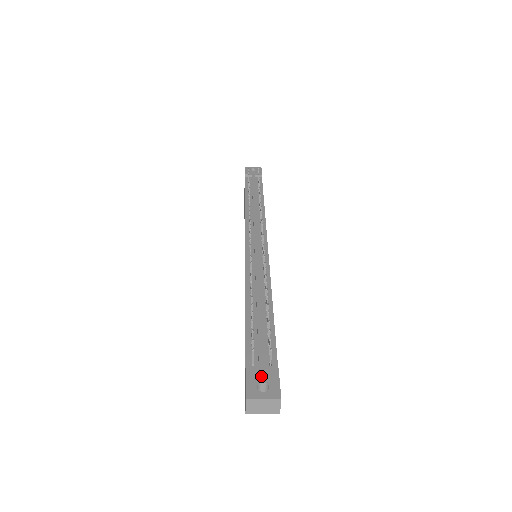
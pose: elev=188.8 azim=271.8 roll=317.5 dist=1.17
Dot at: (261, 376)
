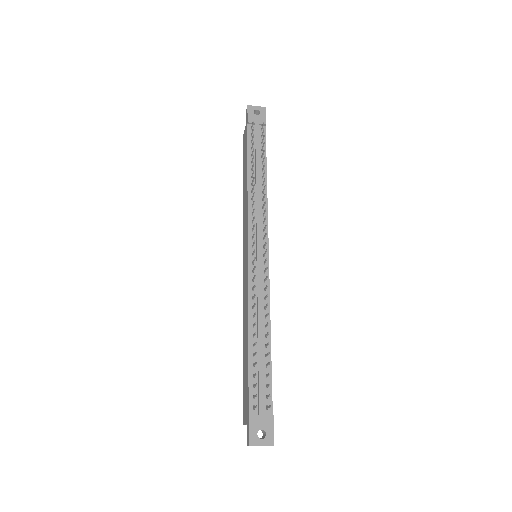
Dot at: (261, 424)
